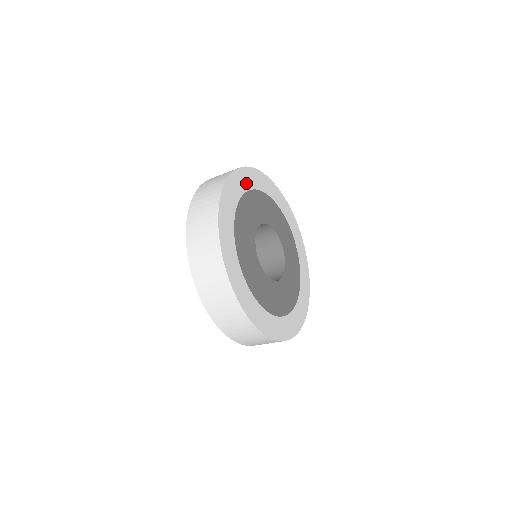
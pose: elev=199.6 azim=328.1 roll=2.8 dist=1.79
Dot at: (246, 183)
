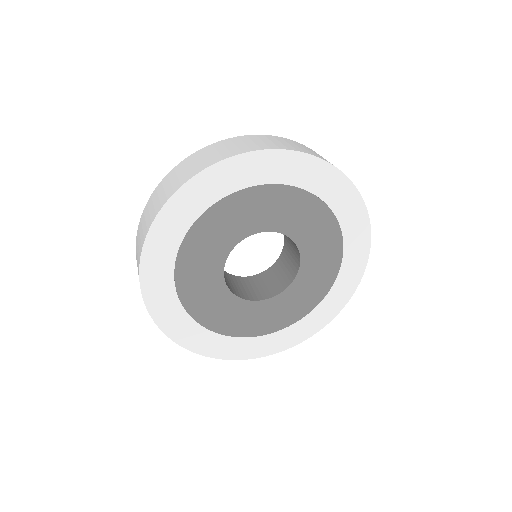
Dot at: (242, 178)
